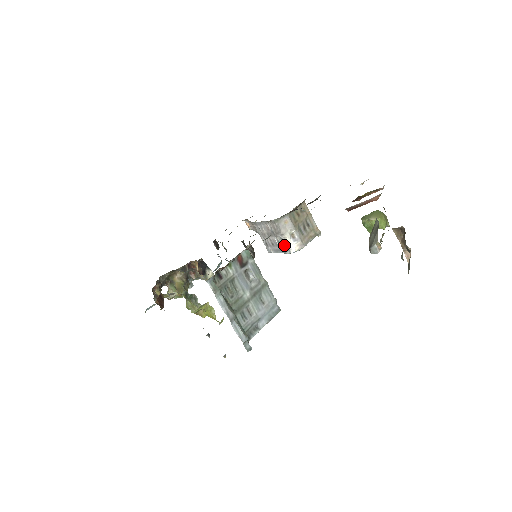
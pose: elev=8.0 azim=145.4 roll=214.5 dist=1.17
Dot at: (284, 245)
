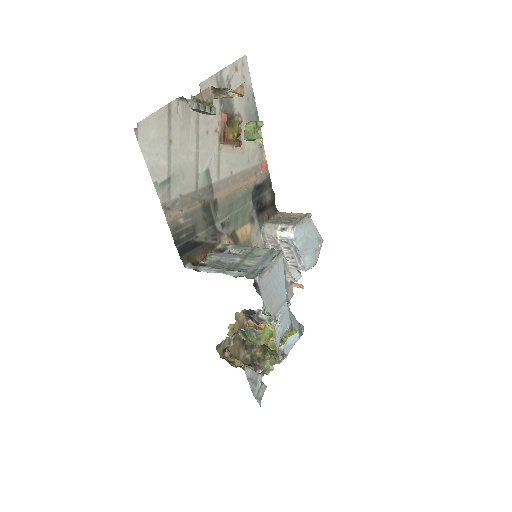
Dot at: (287, 242)
